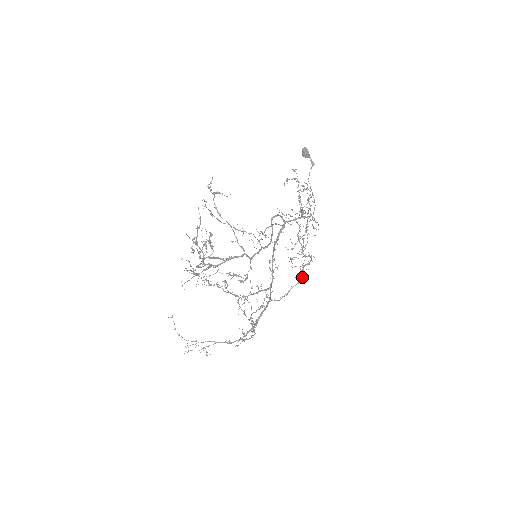
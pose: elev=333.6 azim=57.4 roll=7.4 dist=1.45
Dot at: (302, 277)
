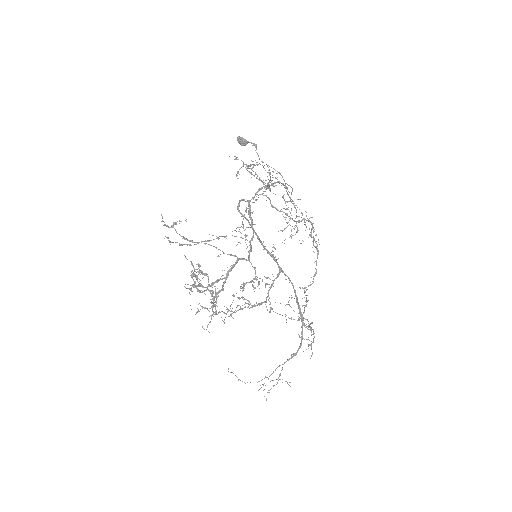
Dot at: occluded
